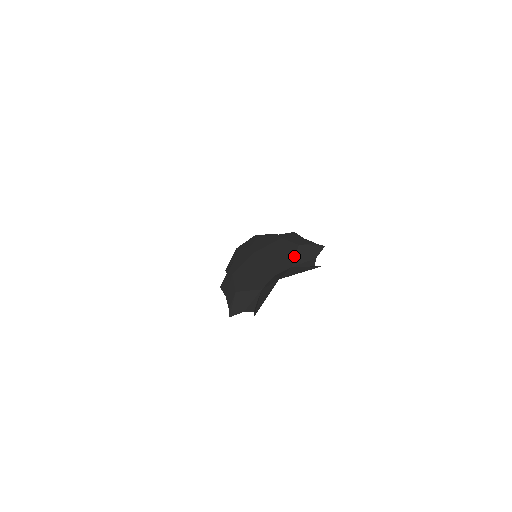
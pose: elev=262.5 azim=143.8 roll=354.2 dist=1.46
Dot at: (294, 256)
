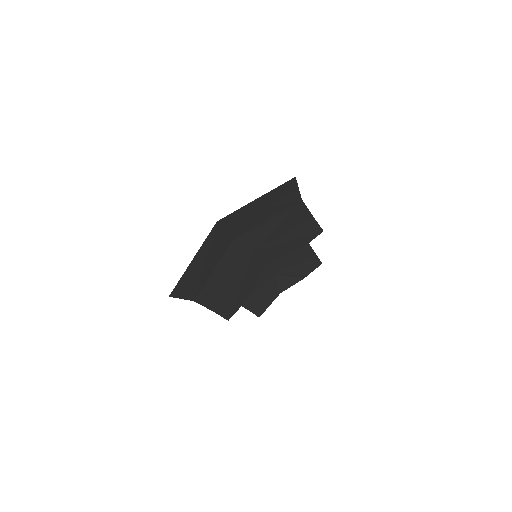
Dot at: occluded
